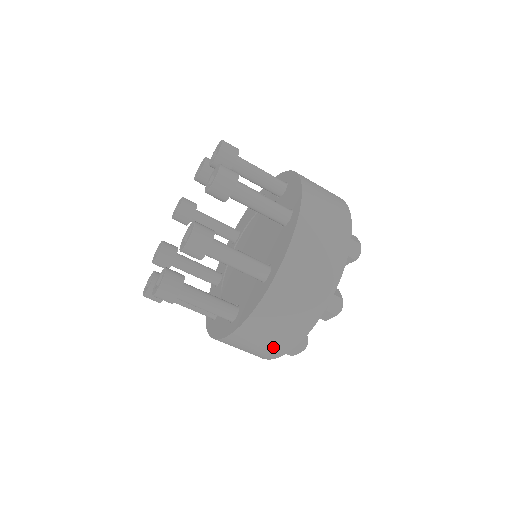
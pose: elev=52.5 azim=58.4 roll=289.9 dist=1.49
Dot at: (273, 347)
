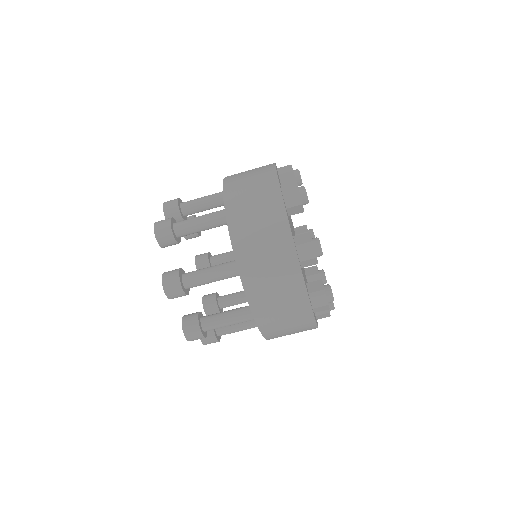
Dot at: (278, 249)
